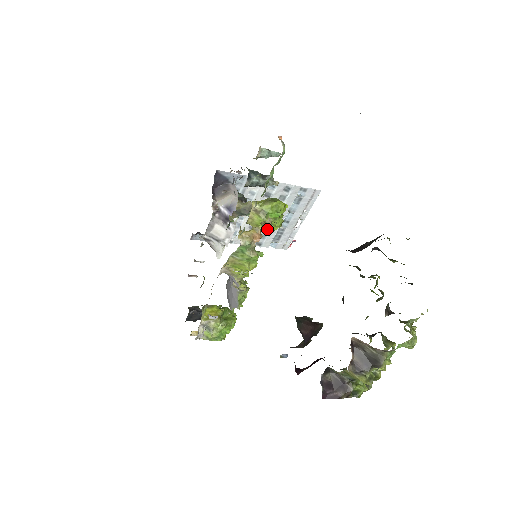
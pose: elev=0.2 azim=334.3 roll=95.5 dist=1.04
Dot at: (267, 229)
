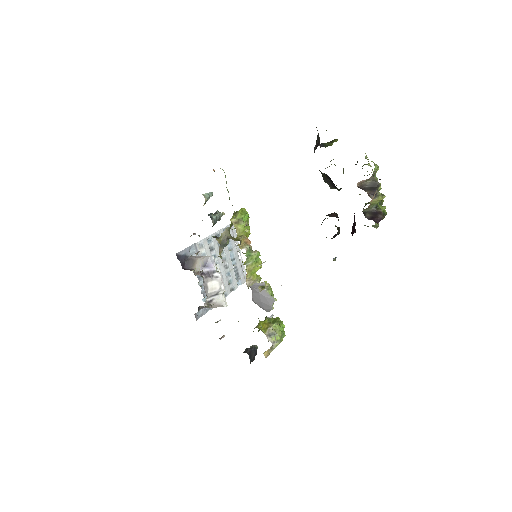
Dot at: occluded
